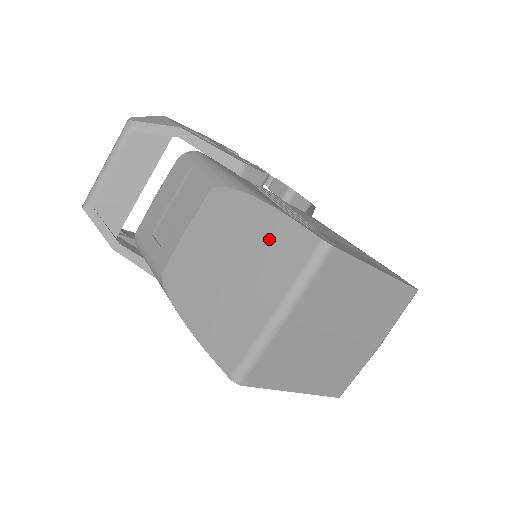
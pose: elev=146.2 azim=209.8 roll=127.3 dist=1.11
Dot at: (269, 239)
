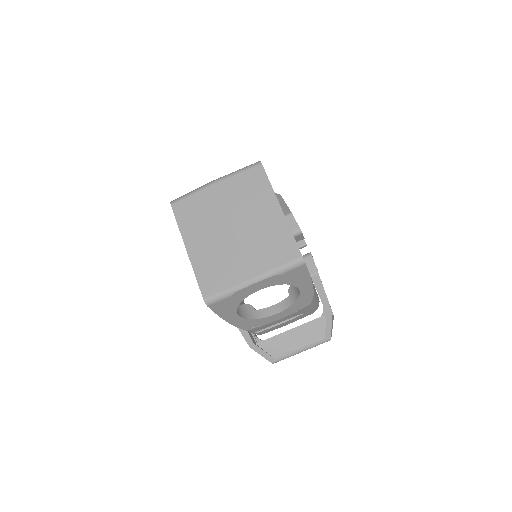
Dot at: occluded
